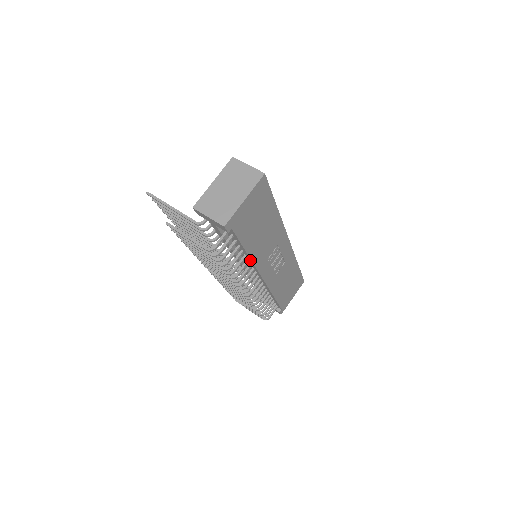
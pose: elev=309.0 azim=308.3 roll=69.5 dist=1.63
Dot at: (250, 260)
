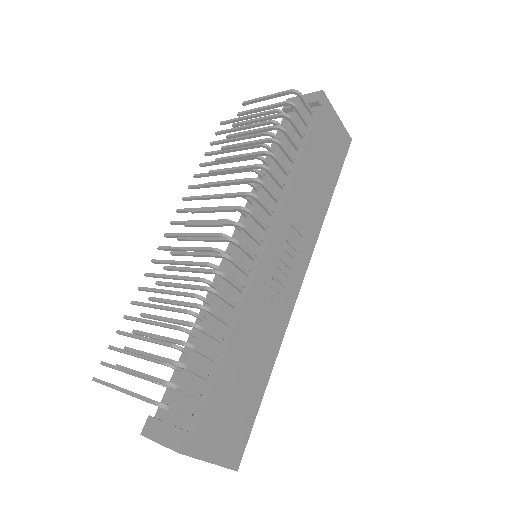
Dot at: (289, 182)
